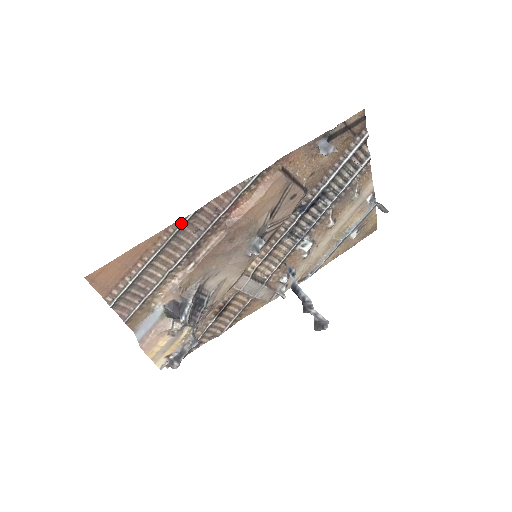
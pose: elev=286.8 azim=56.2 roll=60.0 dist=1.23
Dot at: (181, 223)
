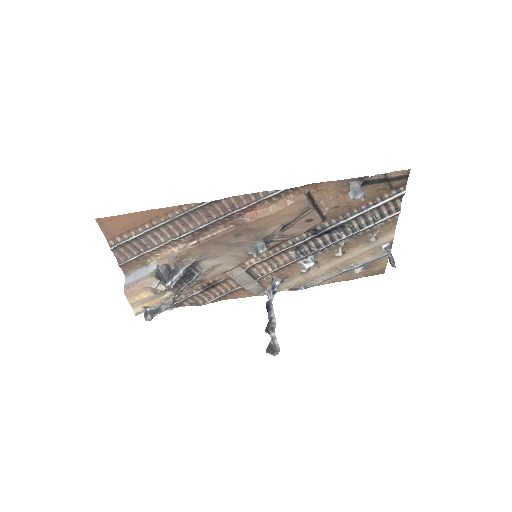
Dot at: (196, 206)
